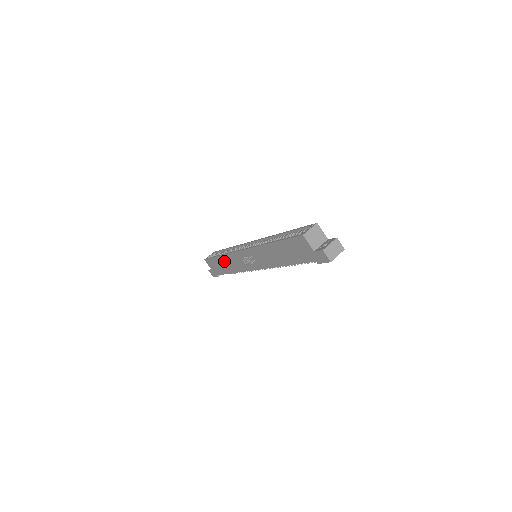
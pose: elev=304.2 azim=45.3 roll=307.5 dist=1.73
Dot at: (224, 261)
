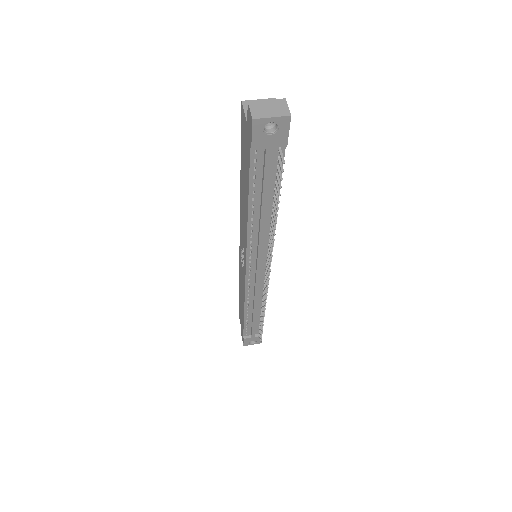
Dot at: (240, 292)
